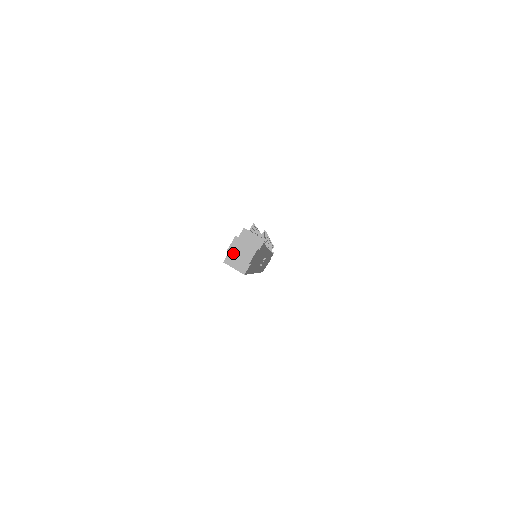
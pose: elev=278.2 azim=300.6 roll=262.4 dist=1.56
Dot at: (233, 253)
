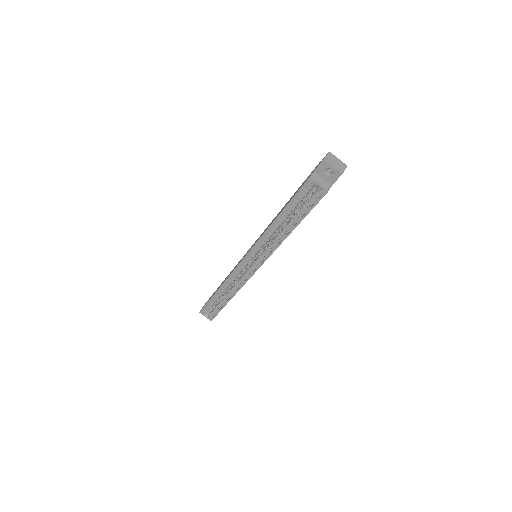
Dot at: (329, 162)
